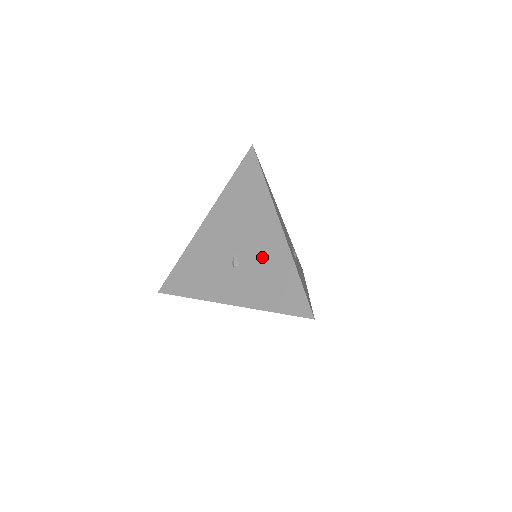
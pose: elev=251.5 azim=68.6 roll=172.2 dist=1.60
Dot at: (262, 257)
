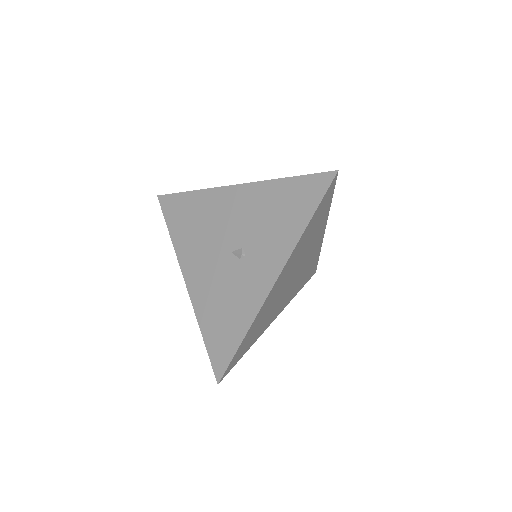
Dot at: (251, 217)
